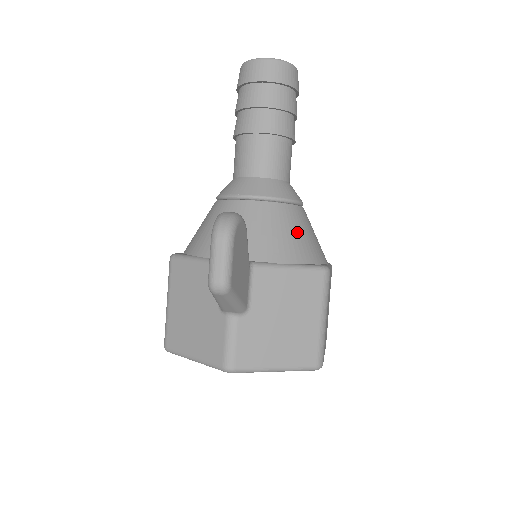
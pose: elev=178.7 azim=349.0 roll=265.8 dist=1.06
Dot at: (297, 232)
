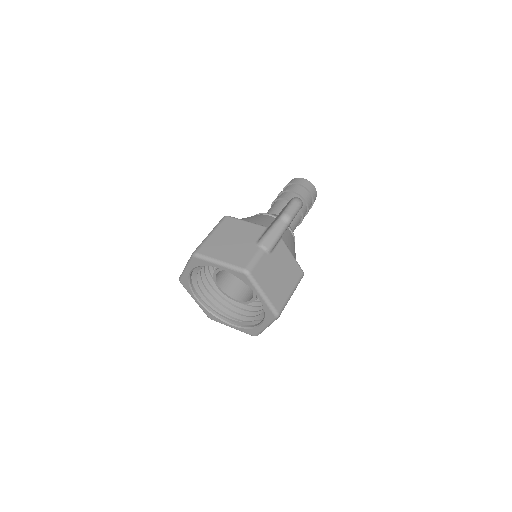
Dot at: occluded
